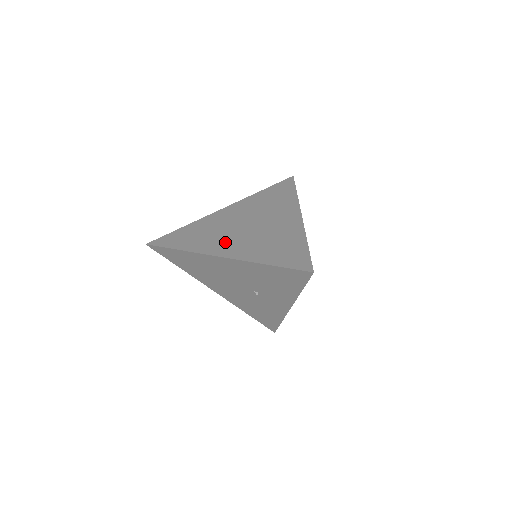
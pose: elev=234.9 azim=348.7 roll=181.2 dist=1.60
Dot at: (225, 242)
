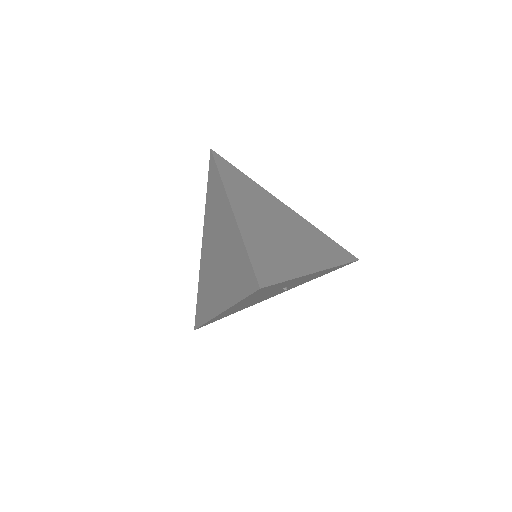
Dot at: (215, 292)
